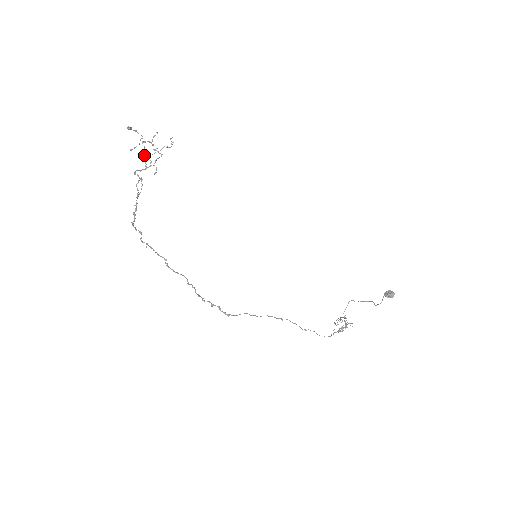
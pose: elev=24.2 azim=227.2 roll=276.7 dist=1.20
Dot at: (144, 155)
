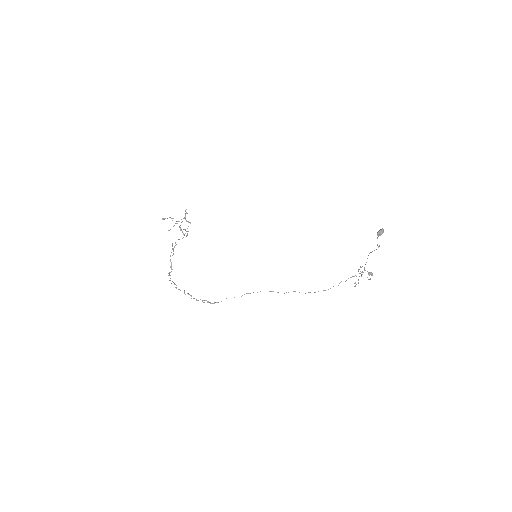
Dot at: (180, 229)
